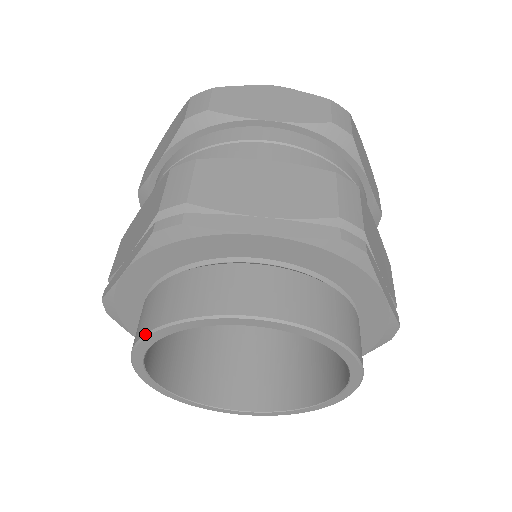
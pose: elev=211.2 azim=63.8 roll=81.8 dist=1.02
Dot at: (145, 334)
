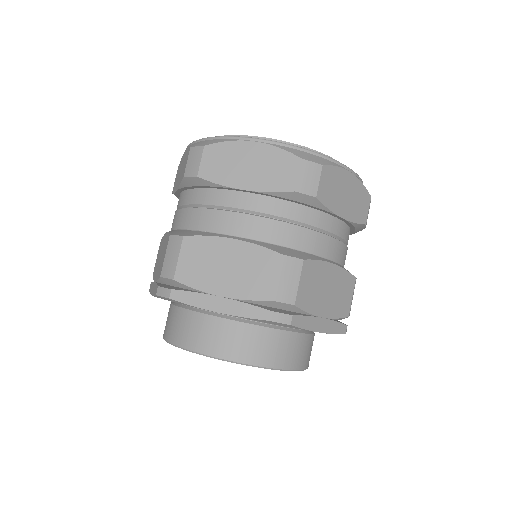
Dot at: occluded
